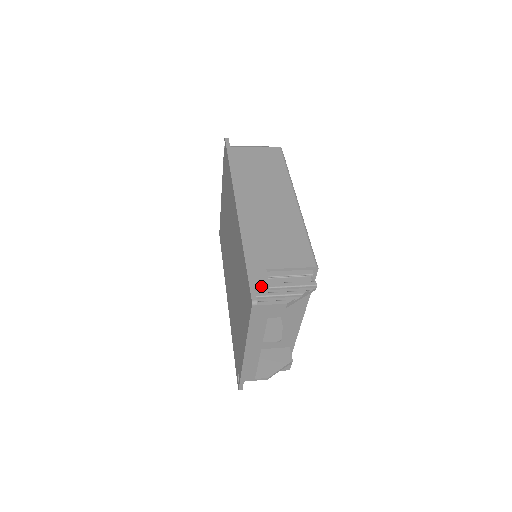
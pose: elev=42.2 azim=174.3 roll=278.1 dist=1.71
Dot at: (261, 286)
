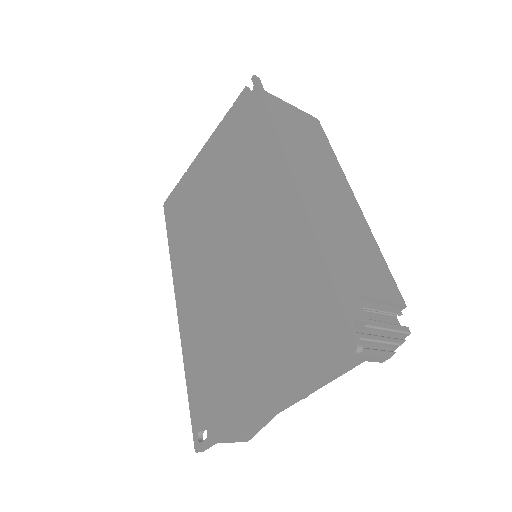
Dot at: (359, 321)
